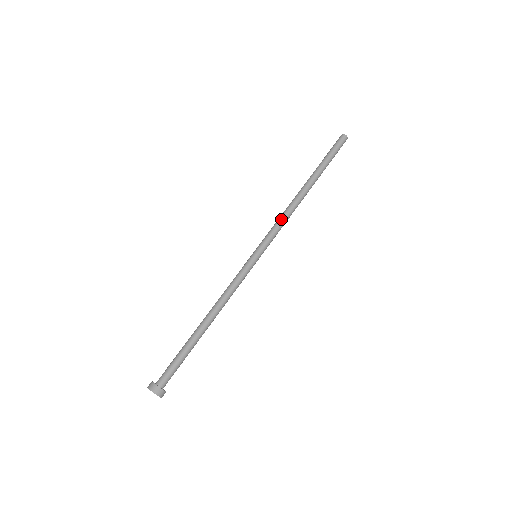
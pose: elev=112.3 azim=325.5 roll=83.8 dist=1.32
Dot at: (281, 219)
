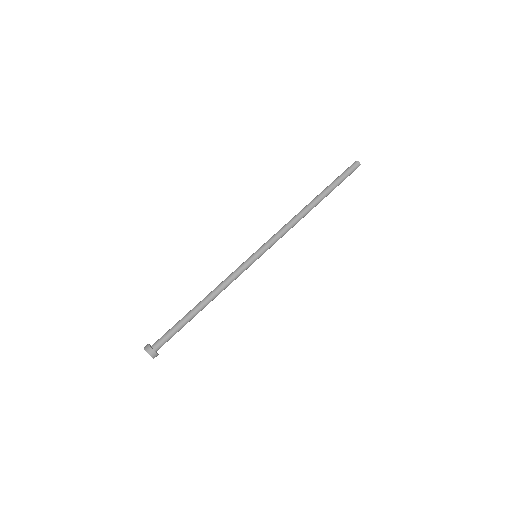
Dot at: (284, 228)
